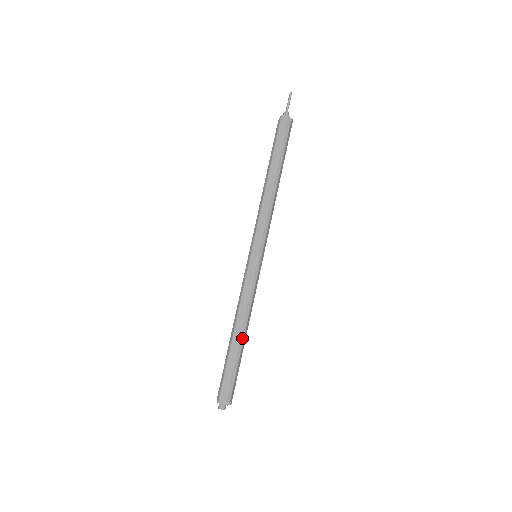
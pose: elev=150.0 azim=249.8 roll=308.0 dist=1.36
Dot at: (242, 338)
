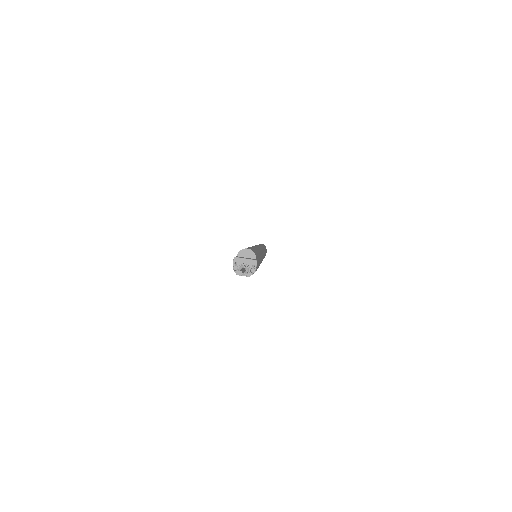
Dot at: occluded
